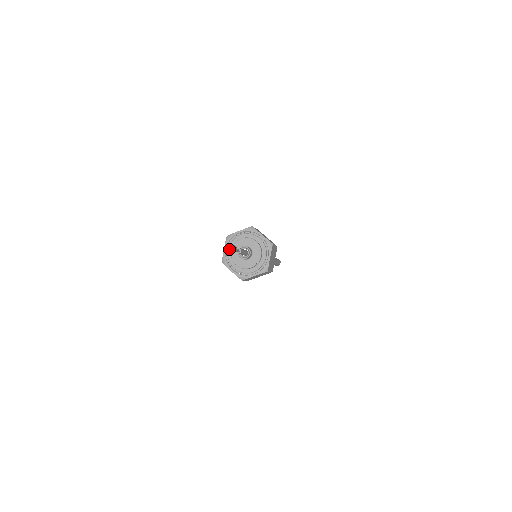
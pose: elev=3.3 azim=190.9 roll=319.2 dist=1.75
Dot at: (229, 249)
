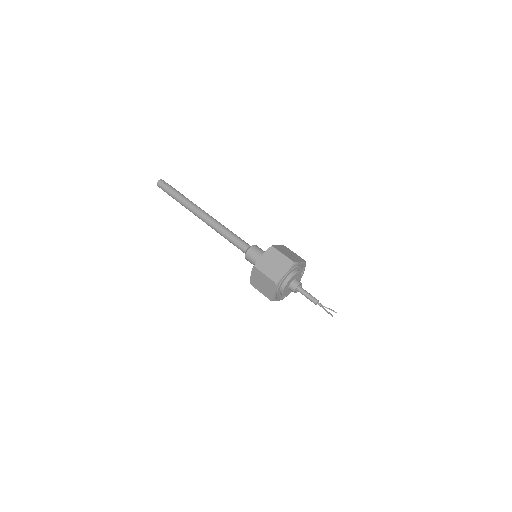
Dot at: (281, 297)
